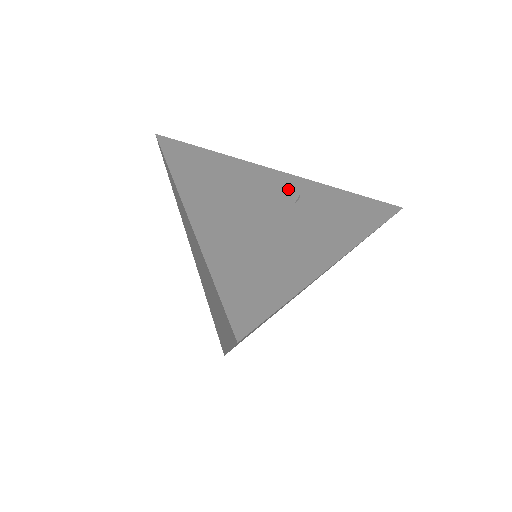
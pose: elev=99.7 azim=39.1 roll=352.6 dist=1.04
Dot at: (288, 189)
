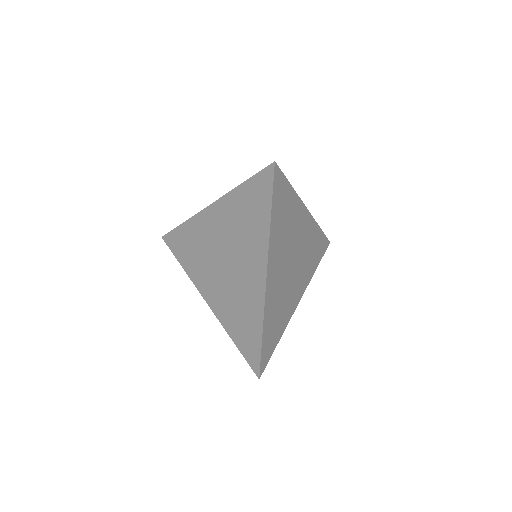
Dot at: occluded
